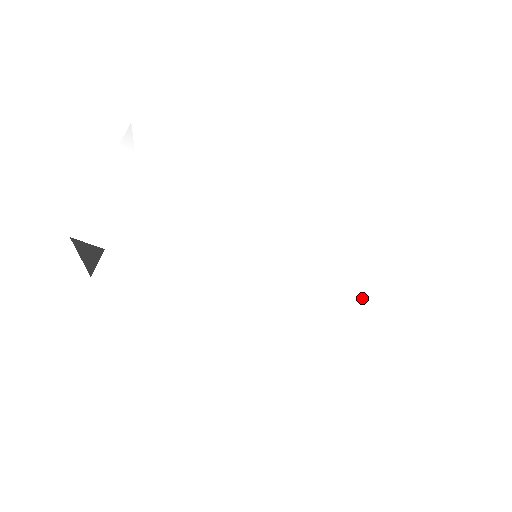
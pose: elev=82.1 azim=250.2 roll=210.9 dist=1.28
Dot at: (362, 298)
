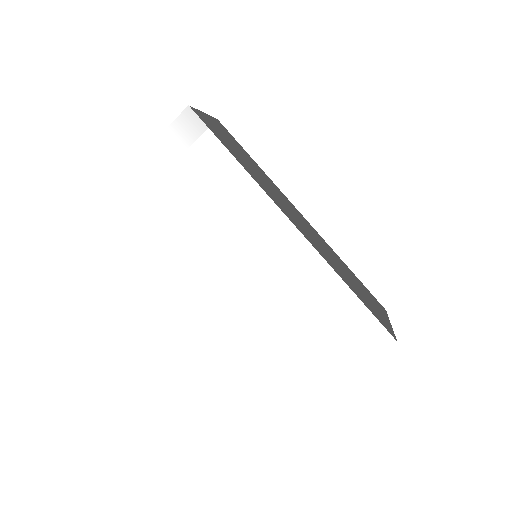
Dot at: (291, 353)
